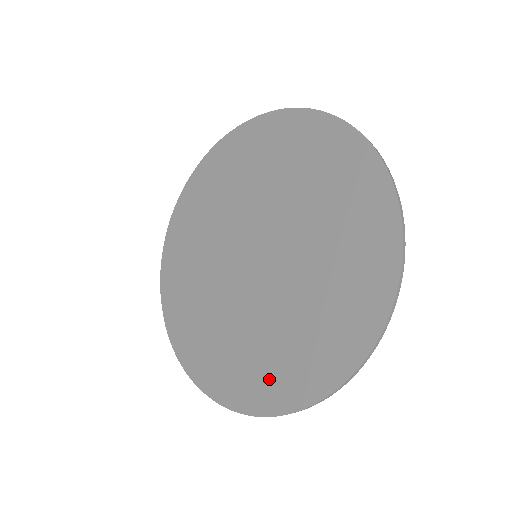
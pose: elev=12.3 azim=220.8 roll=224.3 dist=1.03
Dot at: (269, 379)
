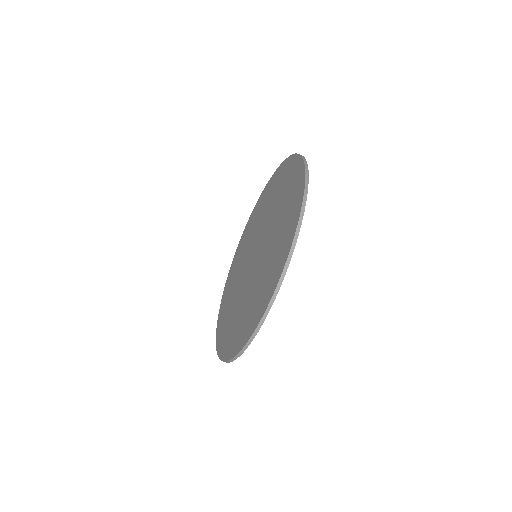
Dot at: (256, 308)
